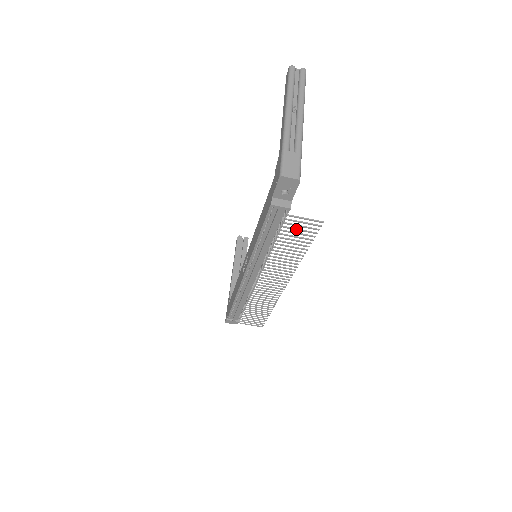
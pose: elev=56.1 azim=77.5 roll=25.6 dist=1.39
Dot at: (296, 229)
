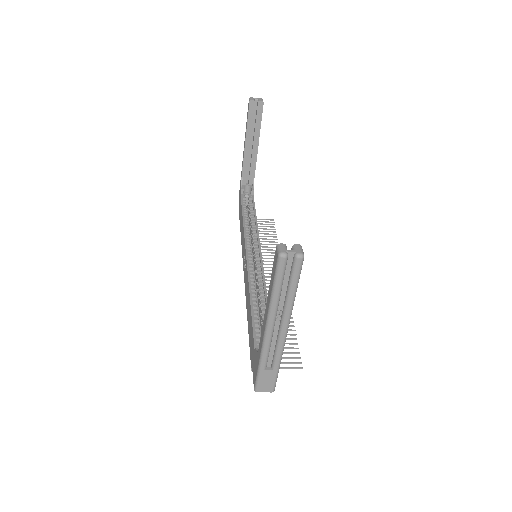
Dot at: occluded
